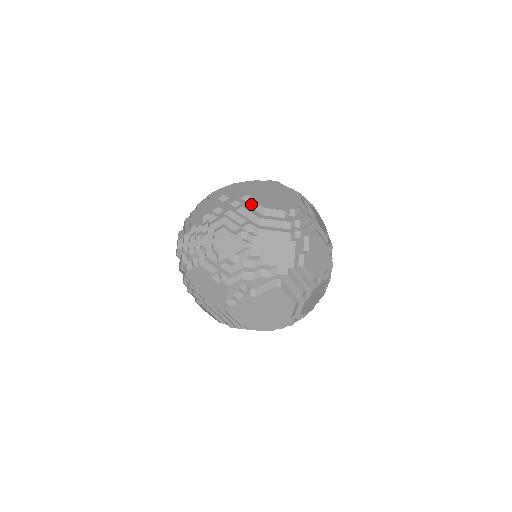
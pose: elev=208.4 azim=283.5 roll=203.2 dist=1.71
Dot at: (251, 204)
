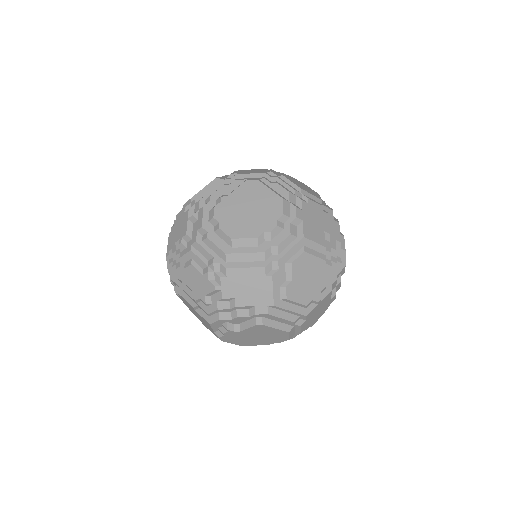
Dot at: (218, 232)
